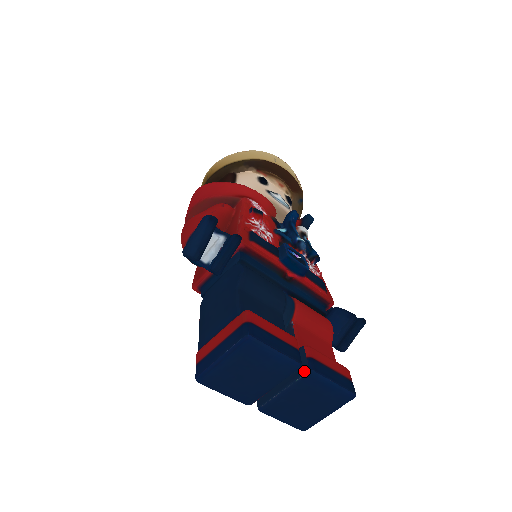
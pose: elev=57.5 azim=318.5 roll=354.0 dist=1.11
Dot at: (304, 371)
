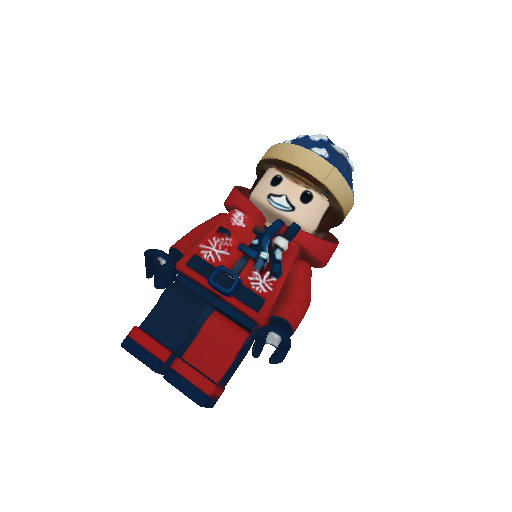
Dot at: (164, 375)
